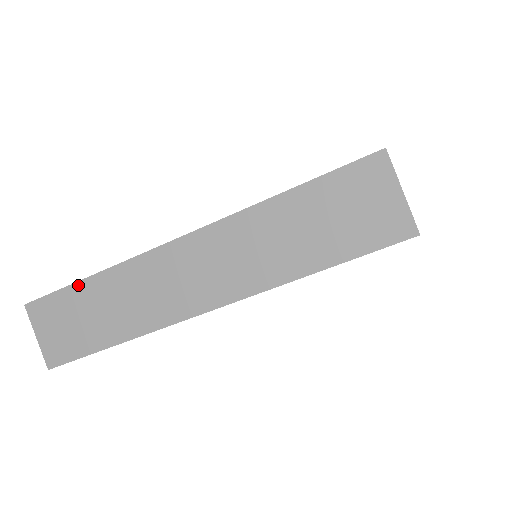
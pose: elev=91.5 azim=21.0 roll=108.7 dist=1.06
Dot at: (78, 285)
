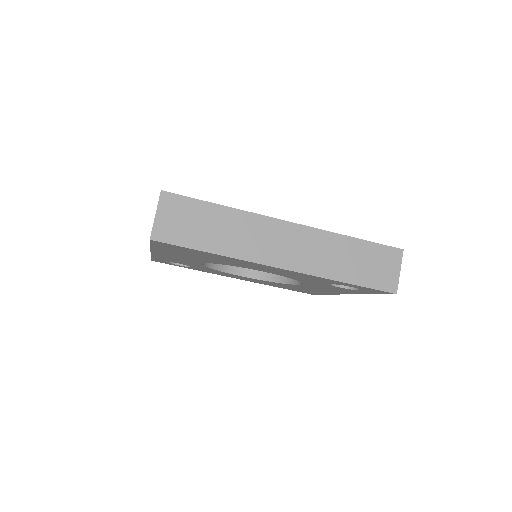
Dot at: occluded
